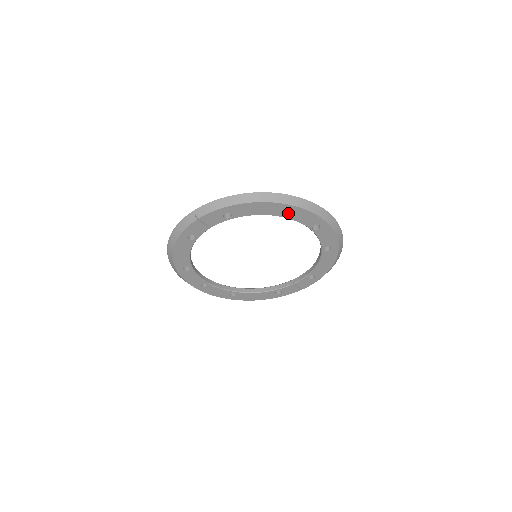
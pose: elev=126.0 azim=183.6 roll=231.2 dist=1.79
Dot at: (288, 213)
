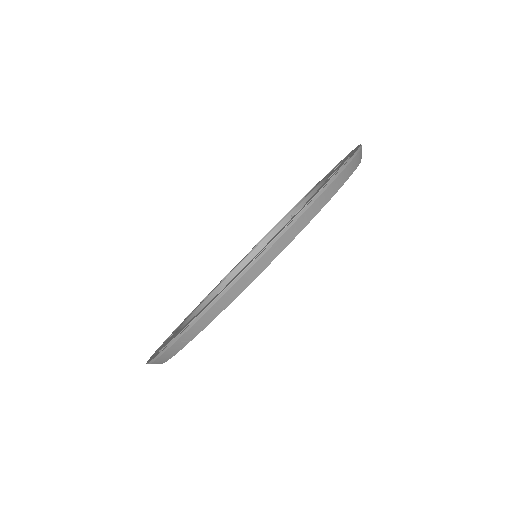
Dot at: occluded
